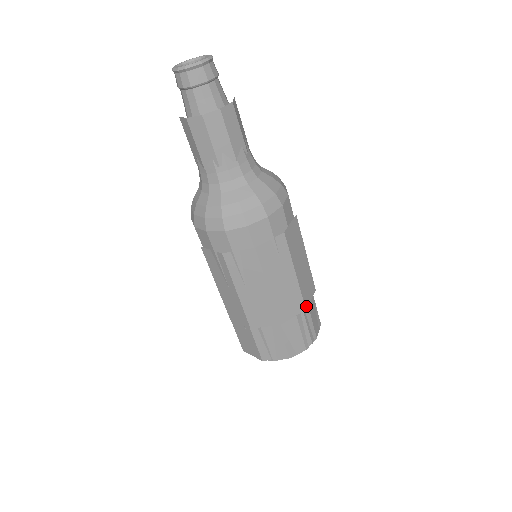
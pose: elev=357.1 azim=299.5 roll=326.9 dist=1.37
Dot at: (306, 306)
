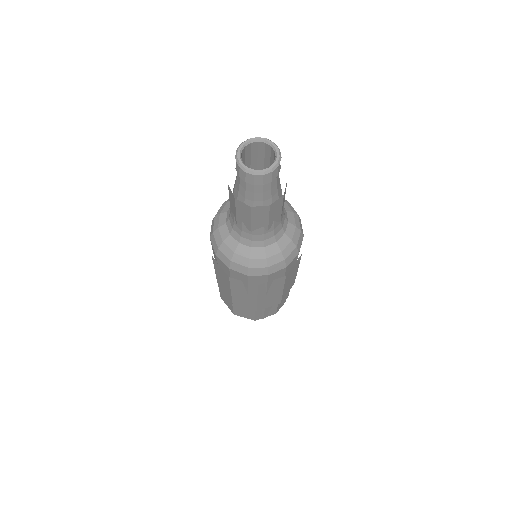
Dot at: occluded
